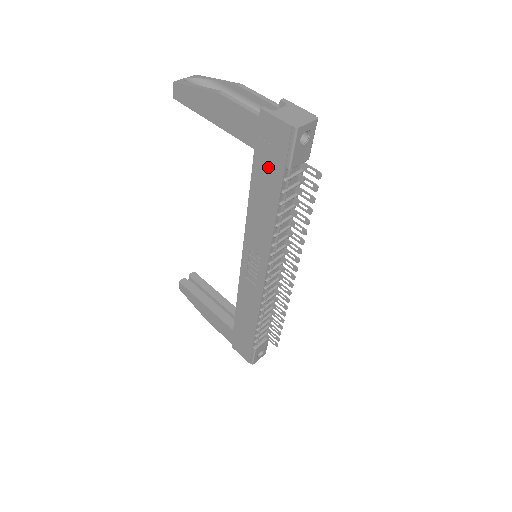
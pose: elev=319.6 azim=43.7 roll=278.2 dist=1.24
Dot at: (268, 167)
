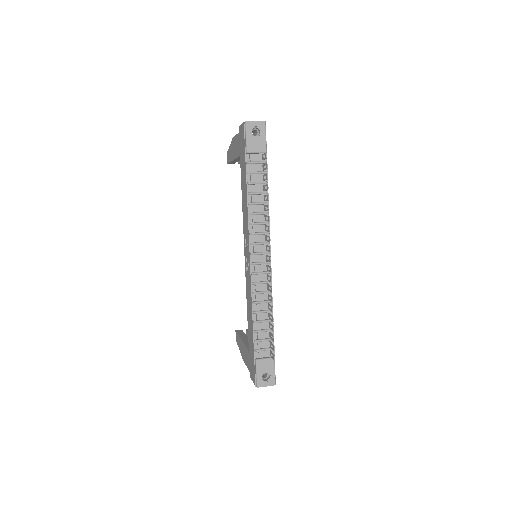
Dot at: (243, 161)
